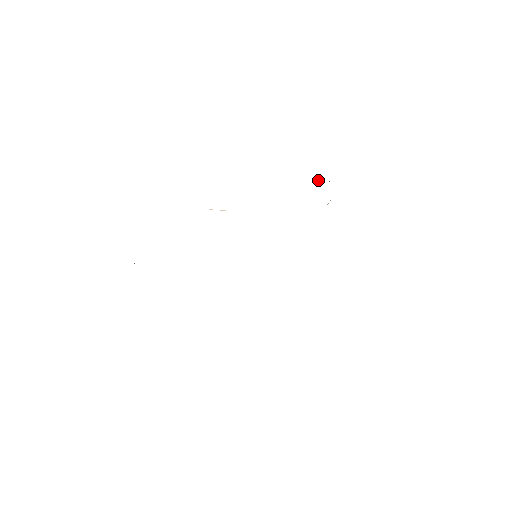
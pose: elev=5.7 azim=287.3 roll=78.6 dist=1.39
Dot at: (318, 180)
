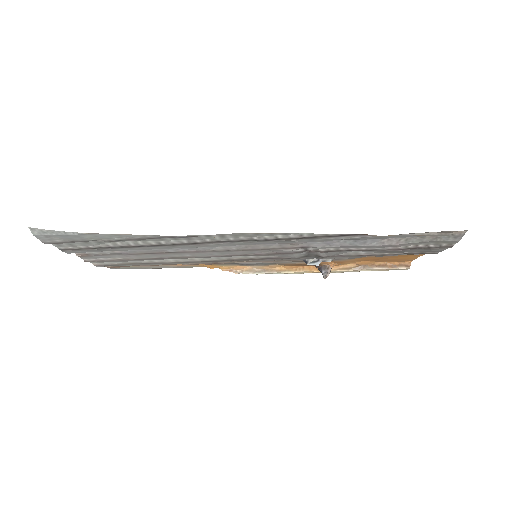
Dot at: occluded
